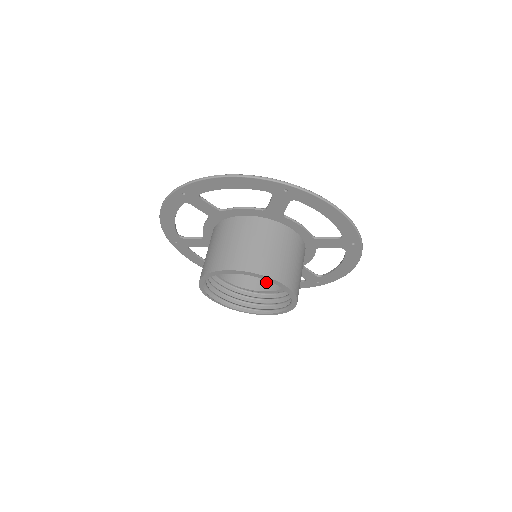
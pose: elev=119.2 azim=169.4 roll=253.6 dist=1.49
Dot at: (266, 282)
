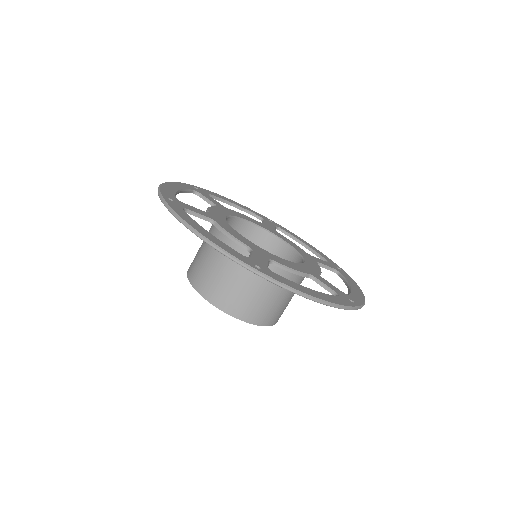
Dot at: occluded
